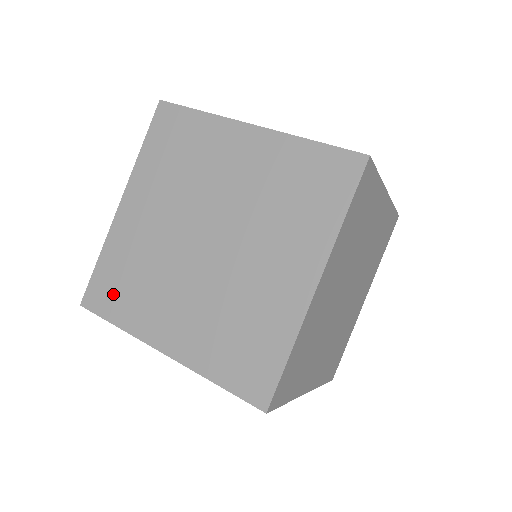
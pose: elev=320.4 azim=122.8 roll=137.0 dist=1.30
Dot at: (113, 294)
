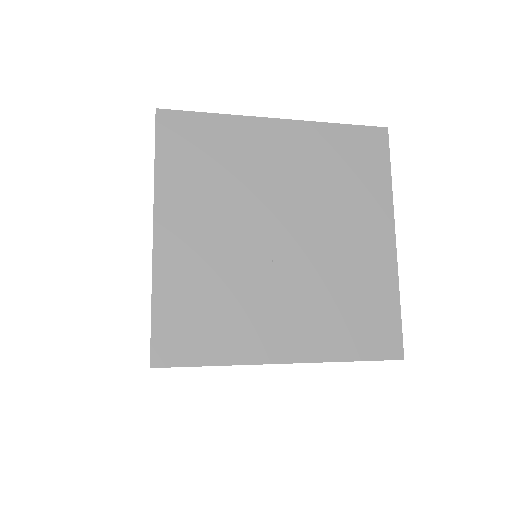
Dot at: occluded
